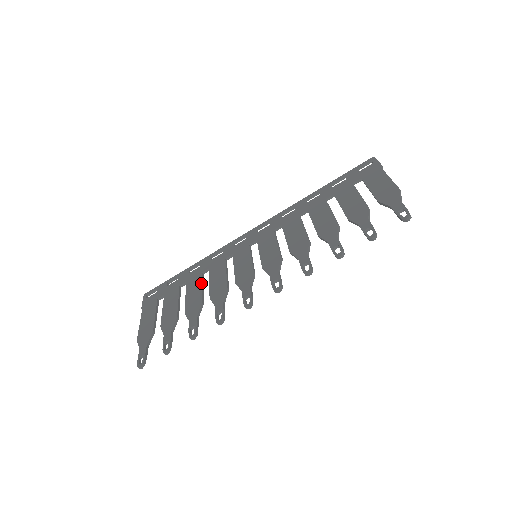
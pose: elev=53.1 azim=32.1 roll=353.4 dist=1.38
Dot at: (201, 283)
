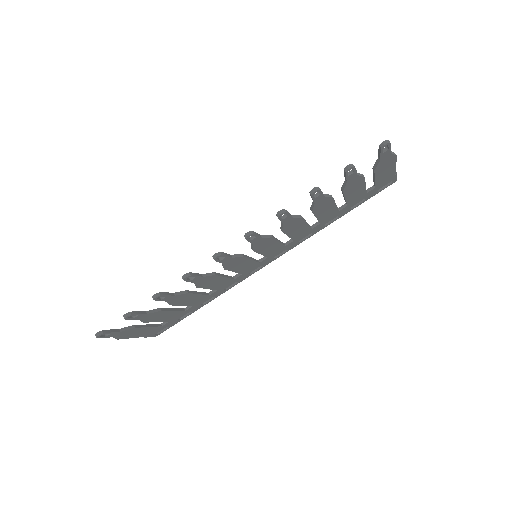
Dot at: (200, 292)
